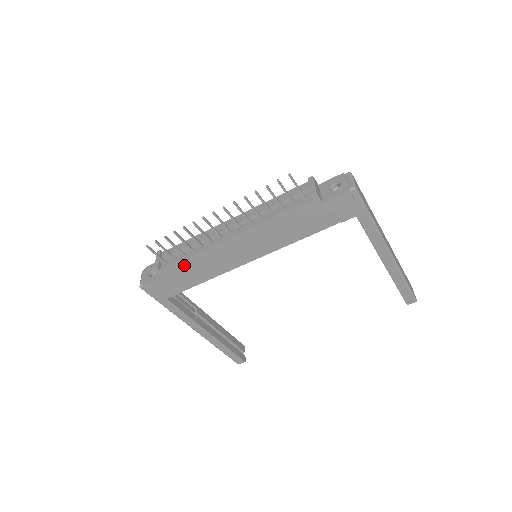
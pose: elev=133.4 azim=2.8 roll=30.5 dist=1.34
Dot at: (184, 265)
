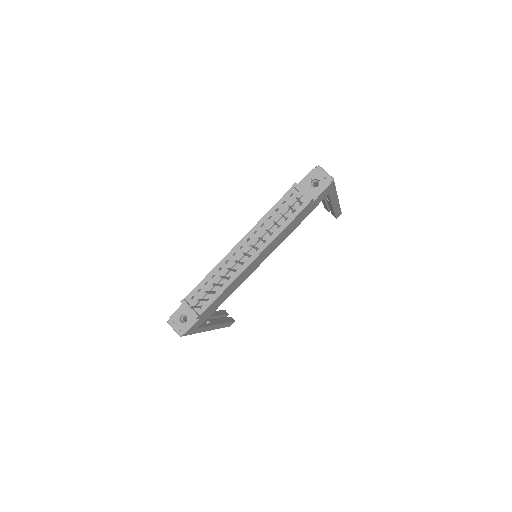
Dot at: (217, 300)
